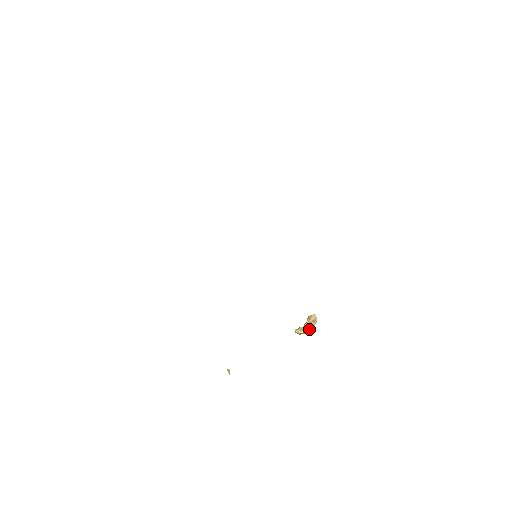
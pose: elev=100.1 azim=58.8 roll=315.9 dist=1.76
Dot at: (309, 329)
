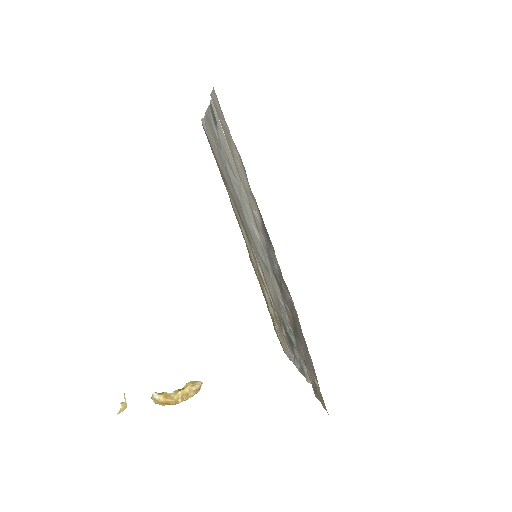
Dot at: (182, 400)
